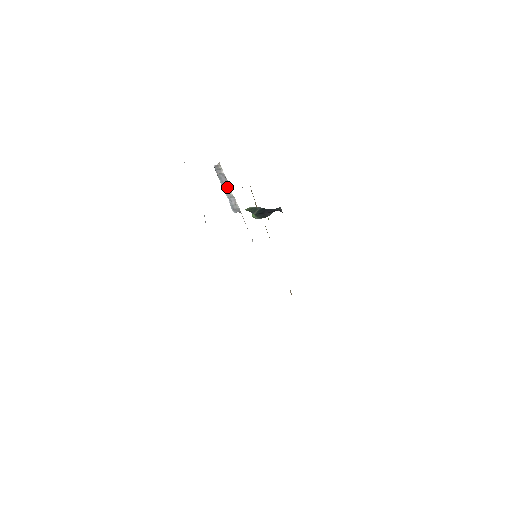
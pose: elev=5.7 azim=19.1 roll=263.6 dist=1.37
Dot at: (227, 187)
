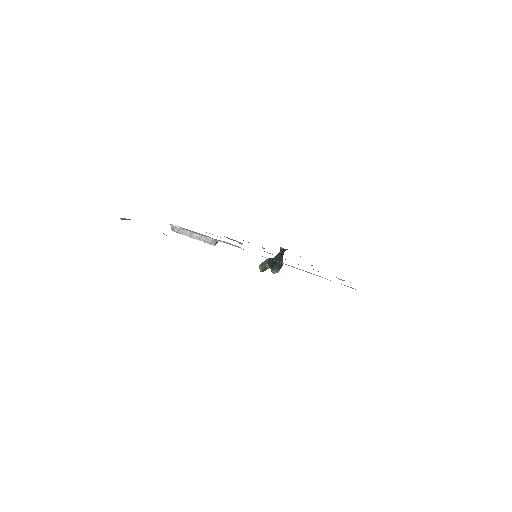
Dot at: (191, 234)
